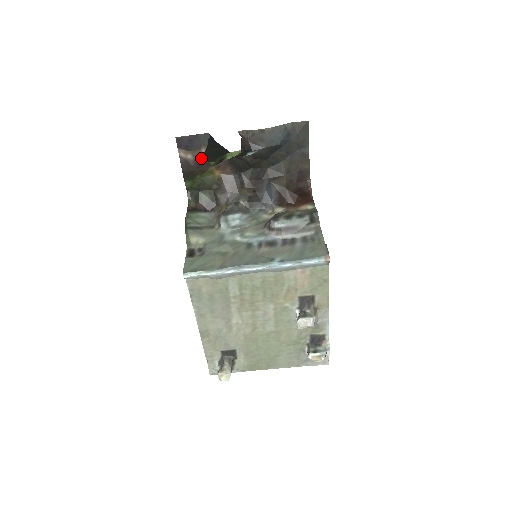
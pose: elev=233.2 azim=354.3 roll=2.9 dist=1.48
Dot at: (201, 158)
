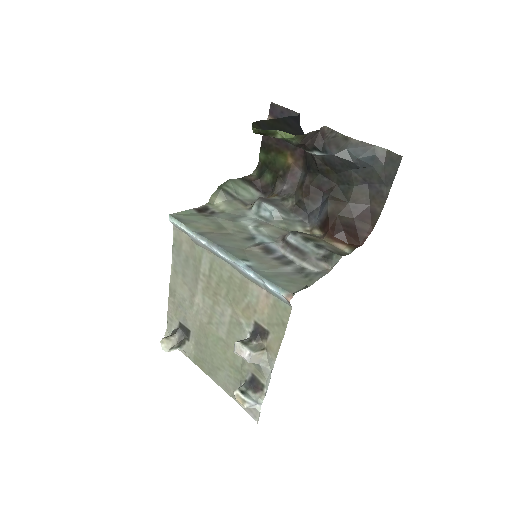
Dot at: occluded
